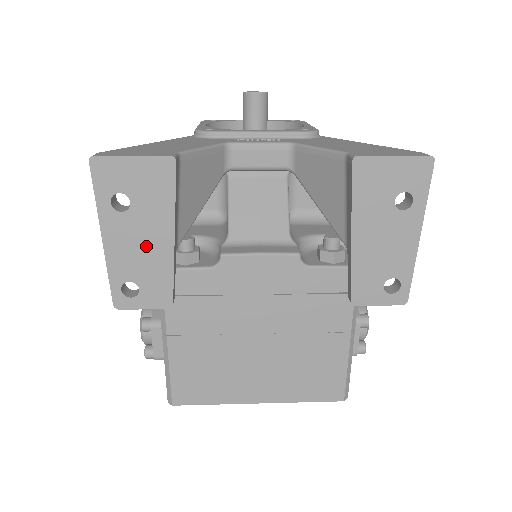
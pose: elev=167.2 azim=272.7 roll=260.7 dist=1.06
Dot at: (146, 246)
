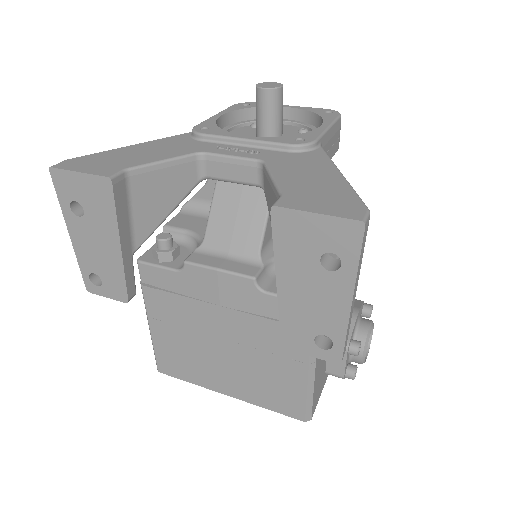
Dot at: (101, 248)
